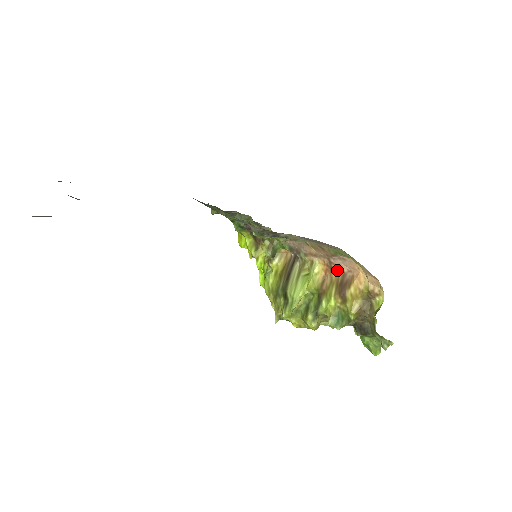
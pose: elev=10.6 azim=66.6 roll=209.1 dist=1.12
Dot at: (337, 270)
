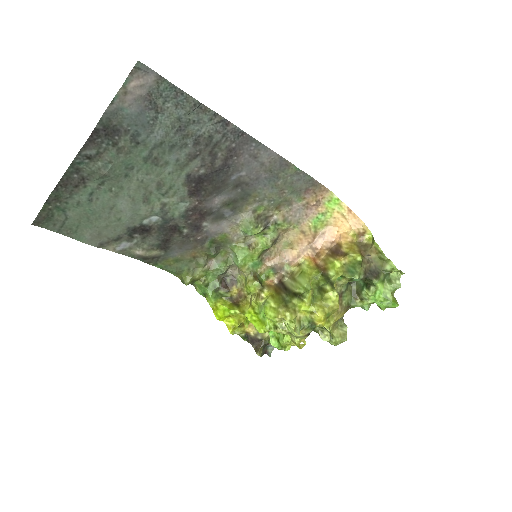
Dot at: (322, 251)
